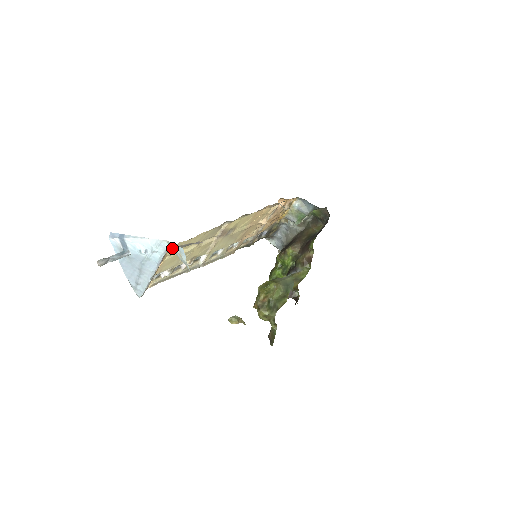
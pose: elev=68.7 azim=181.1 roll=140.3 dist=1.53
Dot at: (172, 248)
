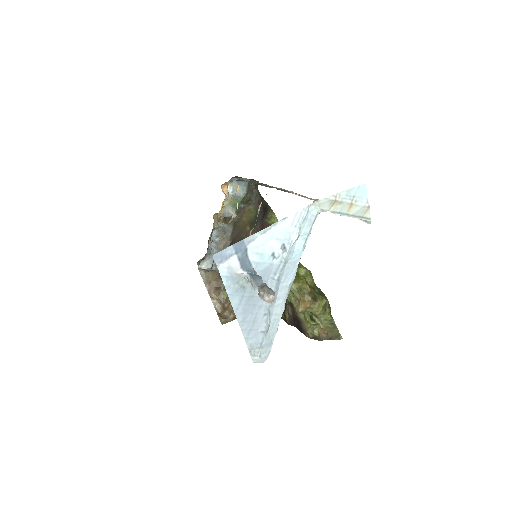
Dot at: (328, 208)
